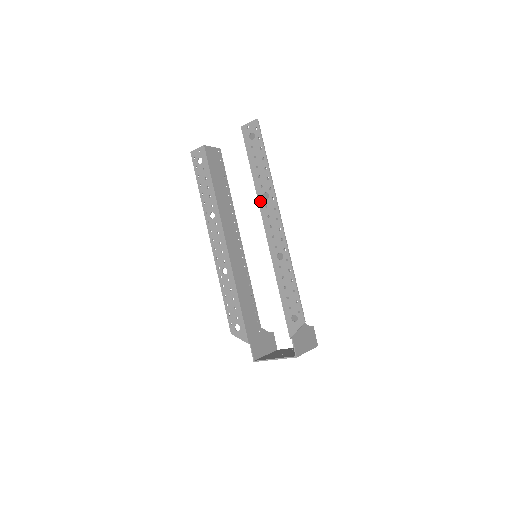
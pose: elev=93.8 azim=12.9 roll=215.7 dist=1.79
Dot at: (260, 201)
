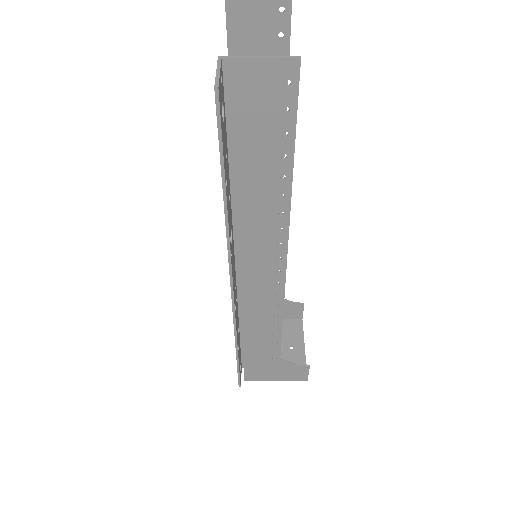
Dot at: occluded
